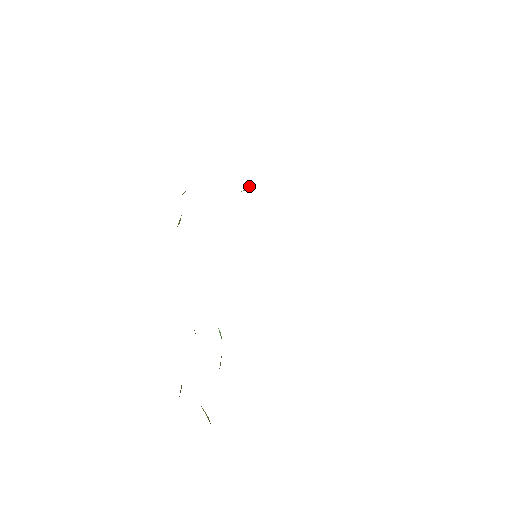
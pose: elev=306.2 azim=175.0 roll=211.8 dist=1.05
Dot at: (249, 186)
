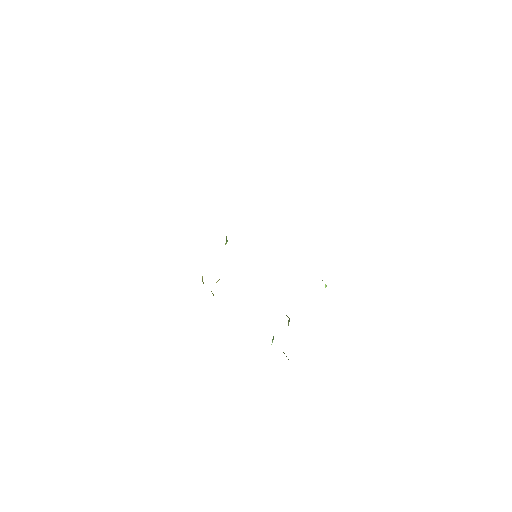
Dot at: (226, 238)
